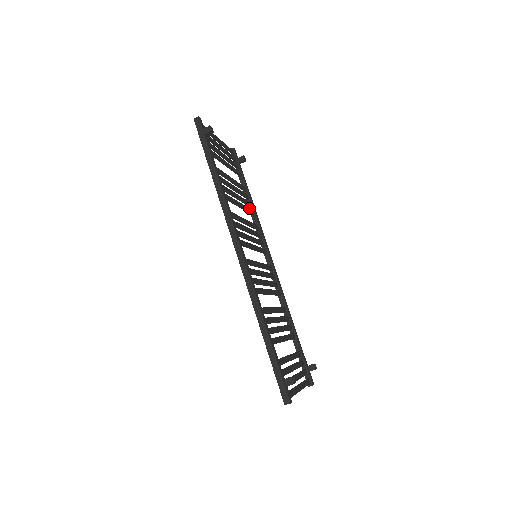
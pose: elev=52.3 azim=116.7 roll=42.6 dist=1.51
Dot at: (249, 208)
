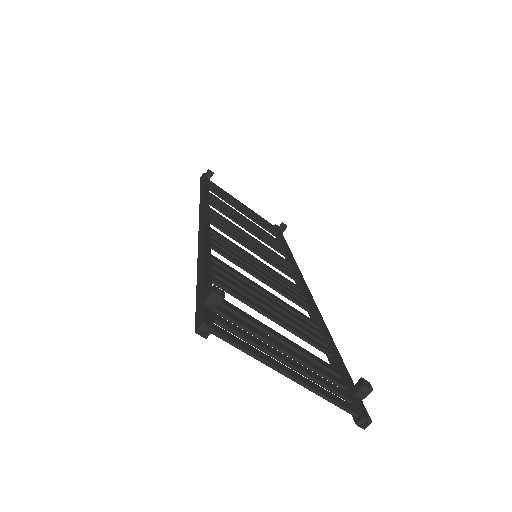
Dot at: (277, 248)
